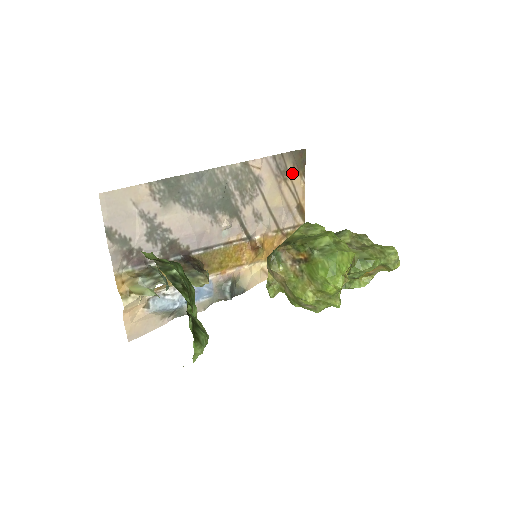
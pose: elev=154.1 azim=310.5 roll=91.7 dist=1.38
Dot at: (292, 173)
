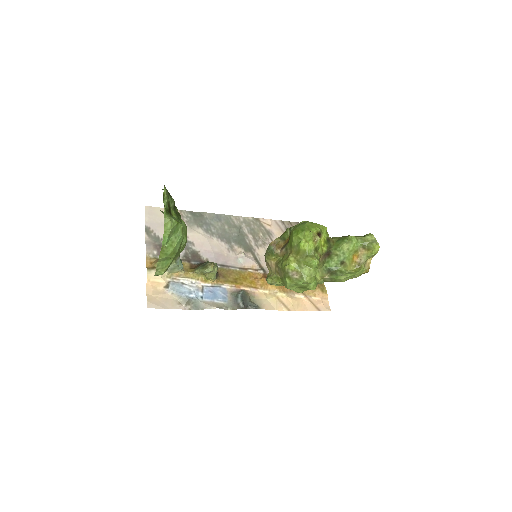
Dot at: occluded
